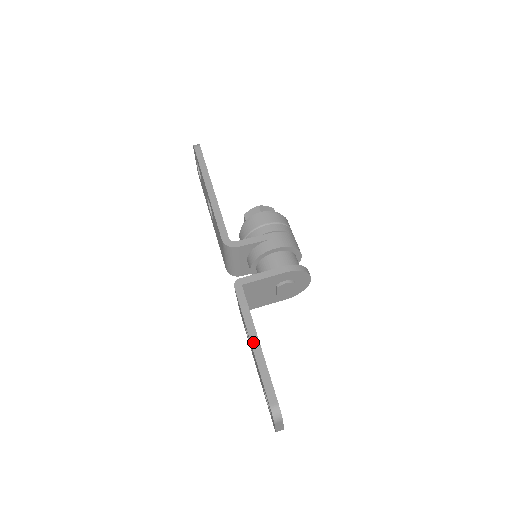
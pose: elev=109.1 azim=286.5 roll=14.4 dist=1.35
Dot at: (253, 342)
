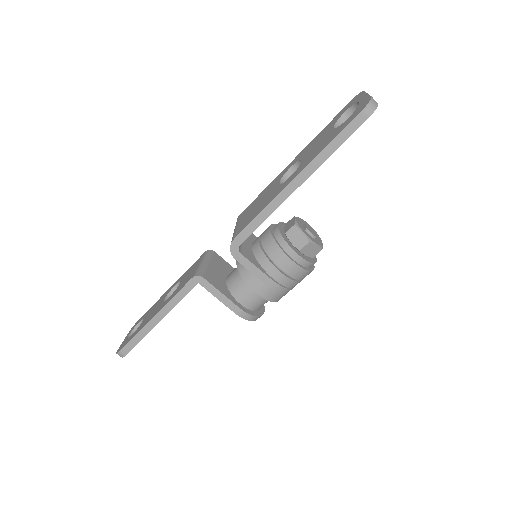
Dot at: (155, 319)
